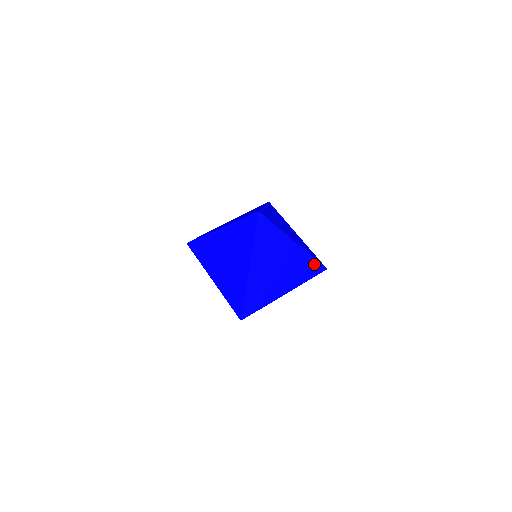
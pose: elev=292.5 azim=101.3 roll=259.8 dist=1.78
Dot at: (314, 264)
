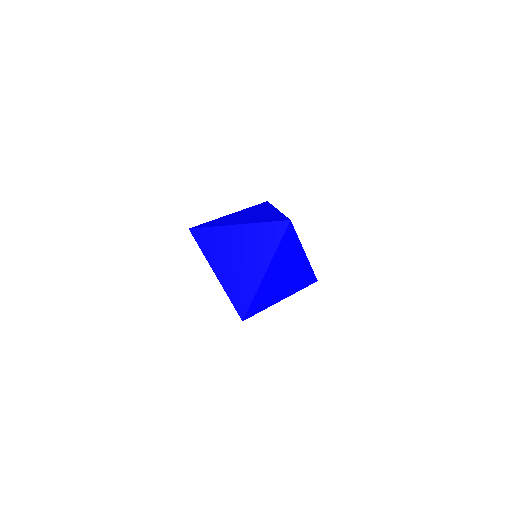
Dot at: occluded
